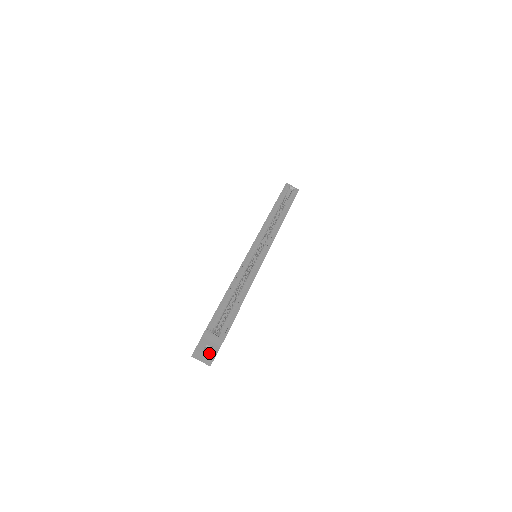
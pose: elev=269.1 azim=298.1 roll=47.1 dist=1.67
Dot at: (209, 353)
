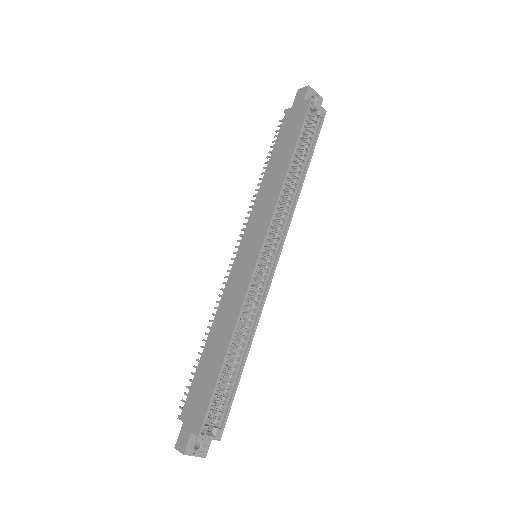
Dot at: (200, 452)
